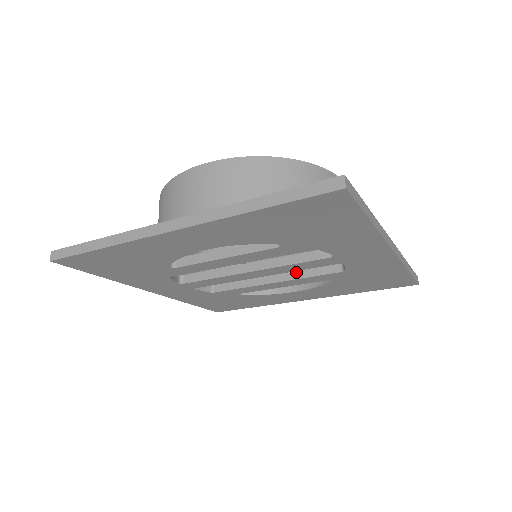
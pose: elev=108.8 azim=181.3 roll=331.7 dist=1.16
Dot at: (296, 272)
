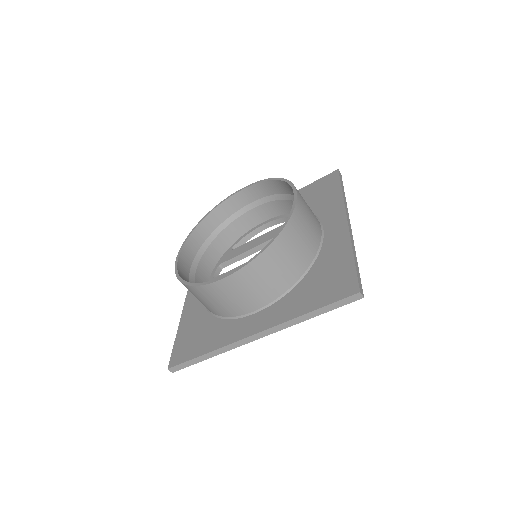
Dot at: occluded
